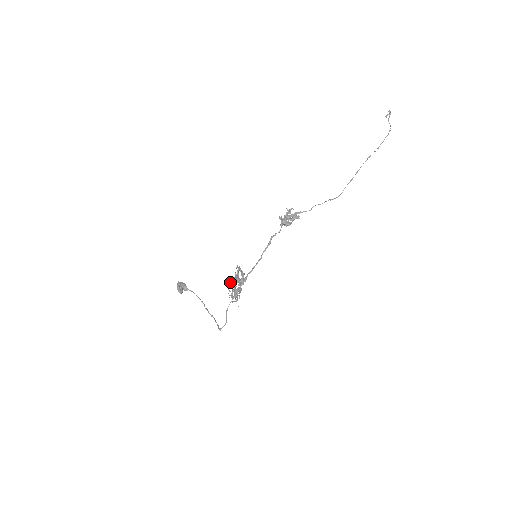
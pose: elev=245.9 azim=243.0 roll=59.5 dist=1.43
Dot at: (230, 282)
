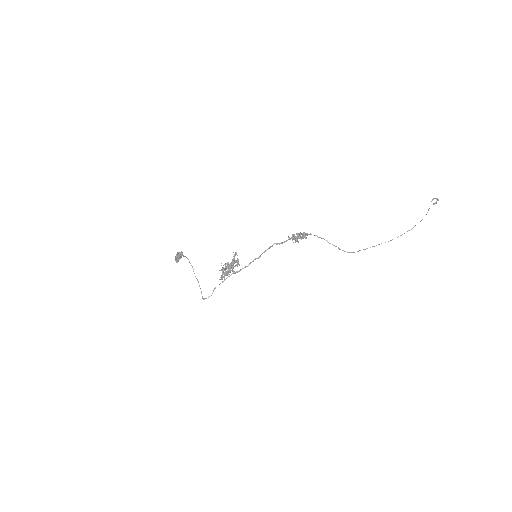
Dot at: occluded
